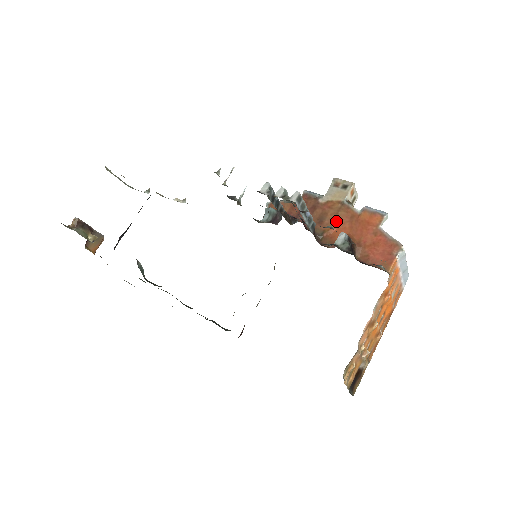
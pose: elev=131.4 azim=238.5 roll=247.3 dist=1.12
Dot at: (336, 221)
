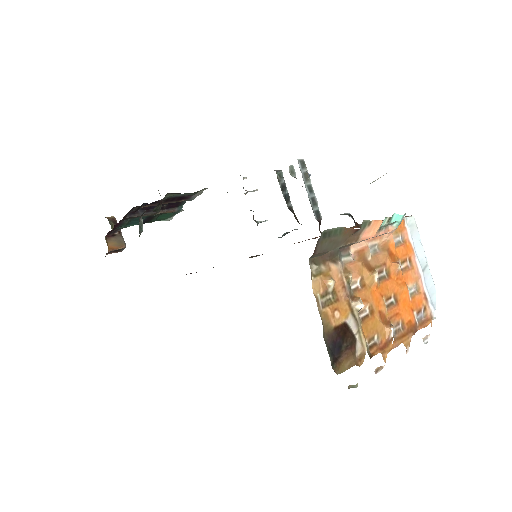
Dot at: occluded
